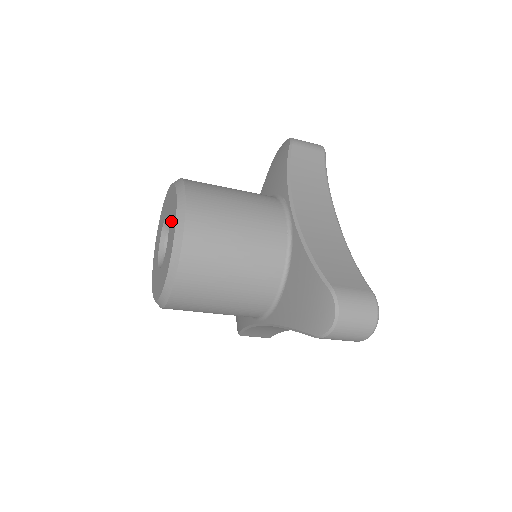
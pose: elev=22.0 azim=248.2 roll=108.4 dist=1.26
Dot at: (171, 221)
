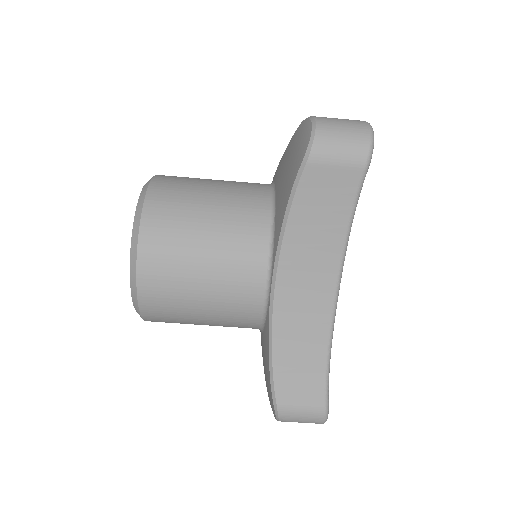
Dot at: occluded
